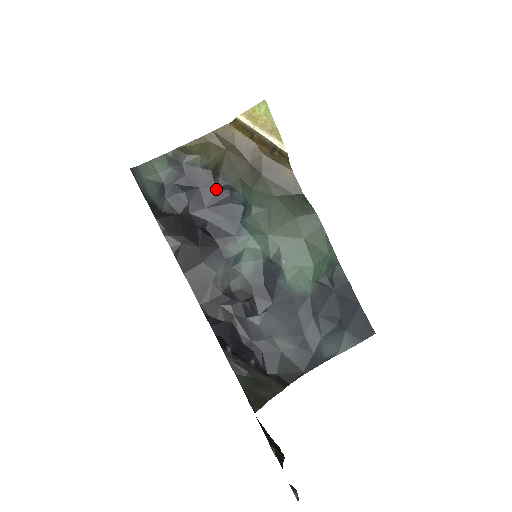
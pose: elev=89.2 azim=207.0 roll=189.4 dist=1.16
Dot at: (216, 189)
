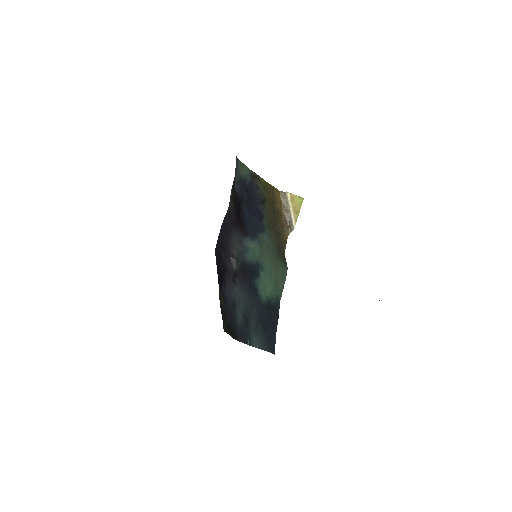
Dot at: (258, 209)
